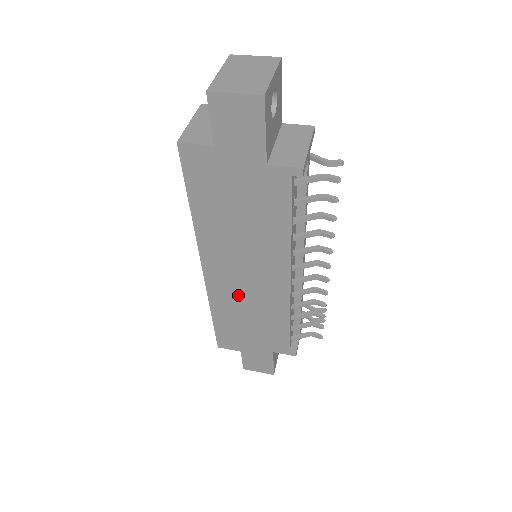
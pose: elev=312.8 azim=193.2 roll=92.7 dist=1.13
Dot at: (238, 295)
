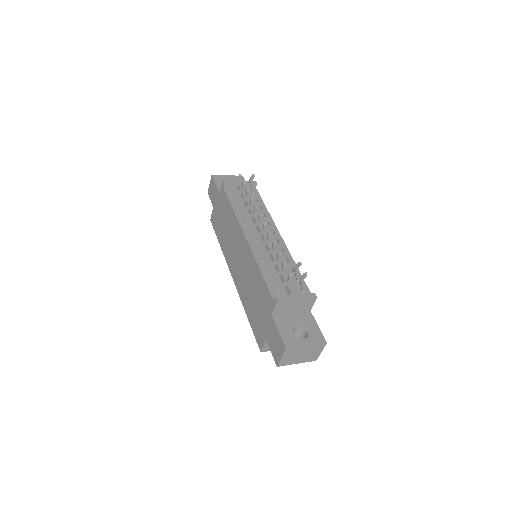
Dot at: (243, 278)
